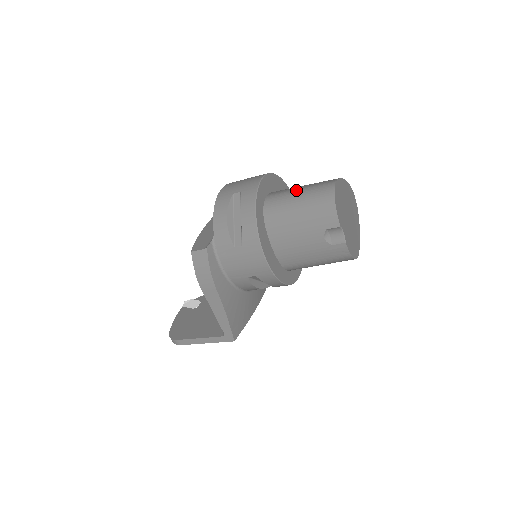
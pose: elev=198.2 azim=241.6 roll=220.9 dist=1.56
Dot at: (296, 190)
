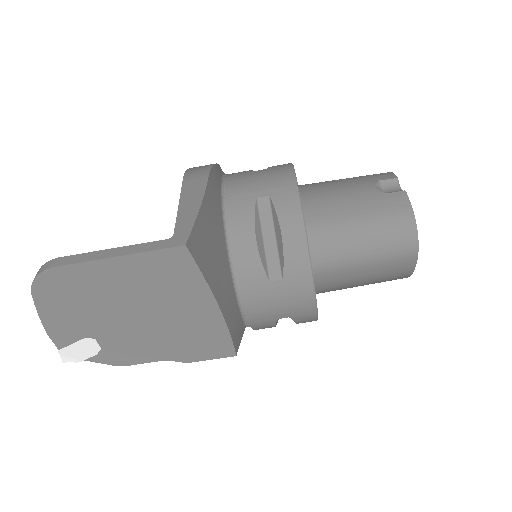
Dot at: occluded
